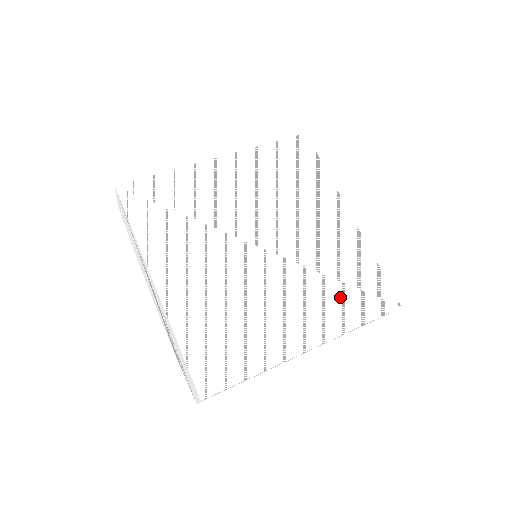
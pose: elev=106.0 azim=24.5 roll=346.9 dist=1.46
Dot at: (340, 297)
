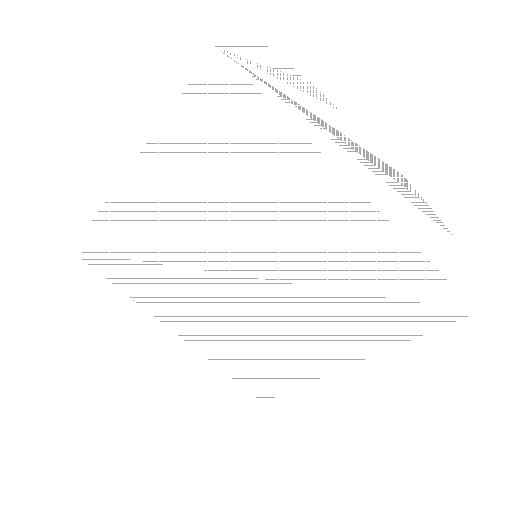
Dot at: (372, 313)
